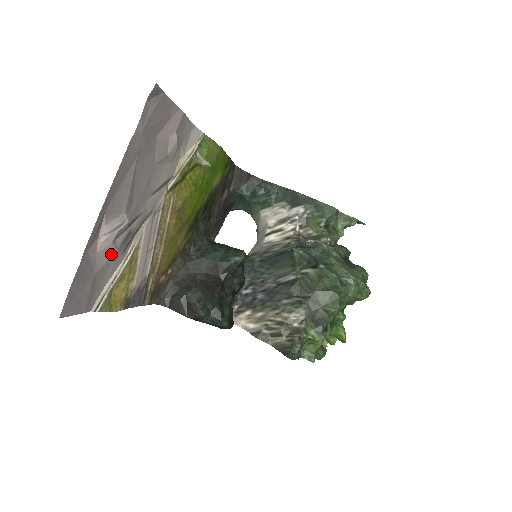
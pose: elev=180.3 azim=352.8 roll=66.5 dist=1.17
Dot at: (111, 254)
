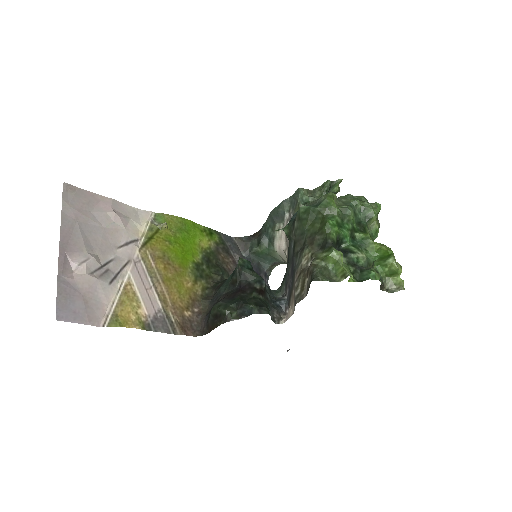
Dot at: (92, 281)
